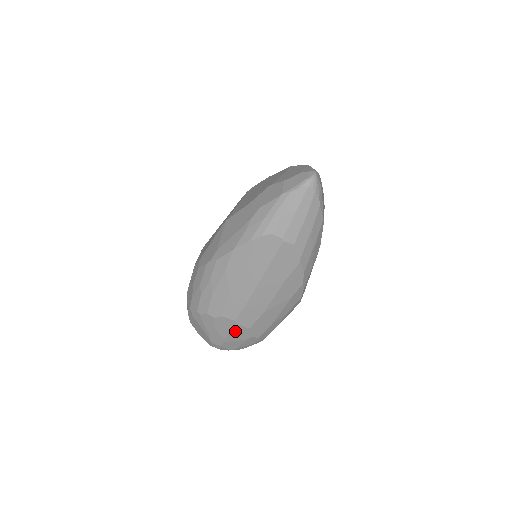
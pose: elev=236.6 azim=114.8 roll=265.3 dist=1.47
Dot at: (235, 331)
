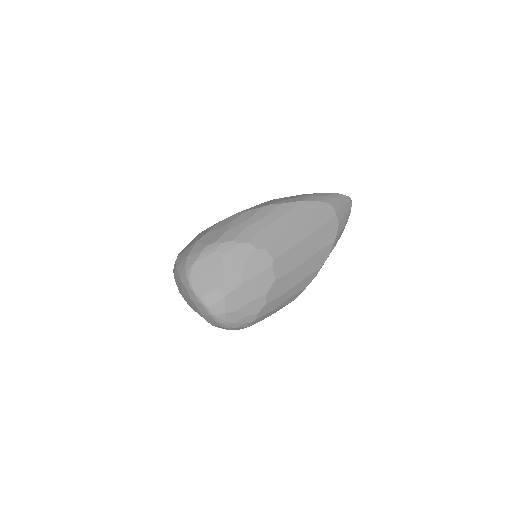
Dot at: (261, 276)
